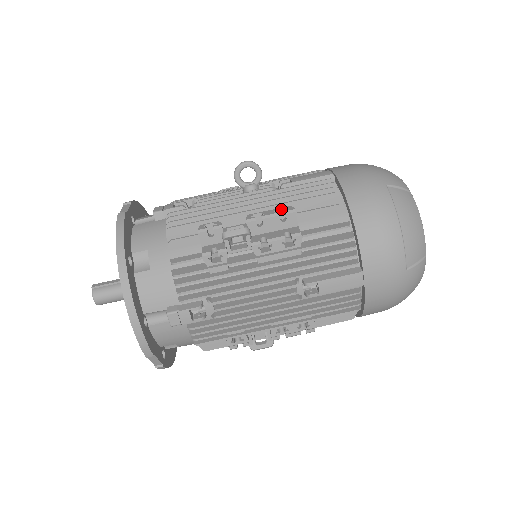
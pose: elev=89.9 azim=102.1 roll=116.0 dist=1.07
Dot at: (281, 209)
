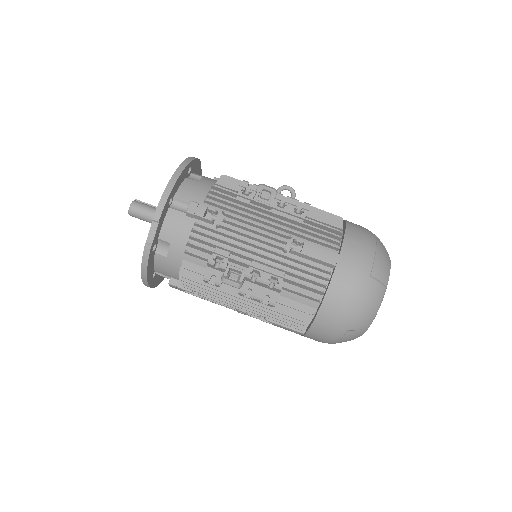
Dot at: (300, 205)
